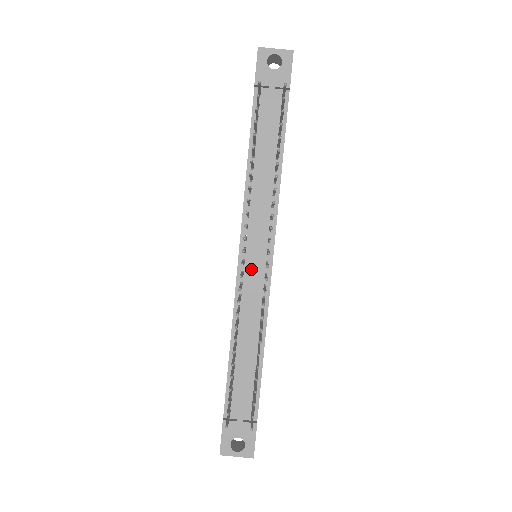
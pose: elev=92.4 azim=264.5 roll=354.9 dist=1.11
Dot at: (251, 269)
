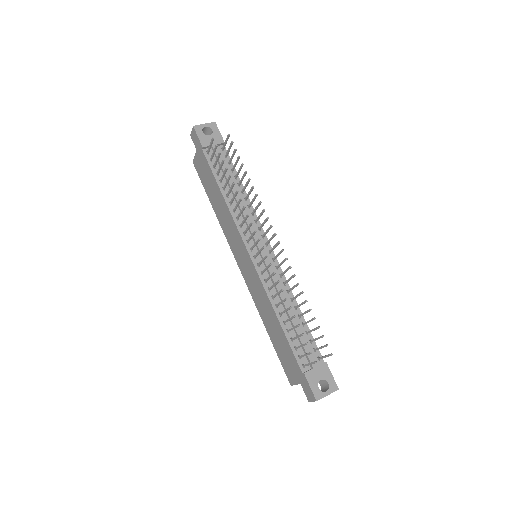
Dot at: occluded
